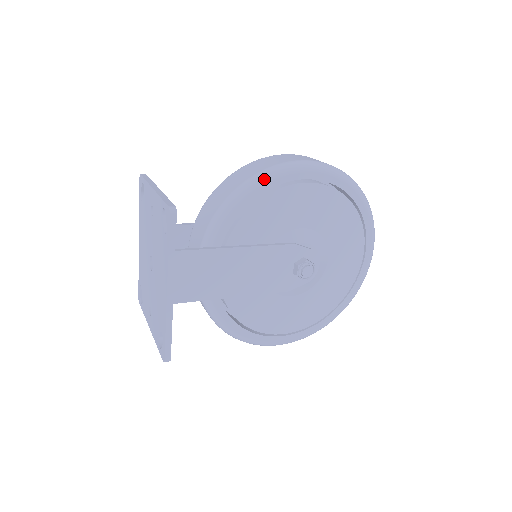
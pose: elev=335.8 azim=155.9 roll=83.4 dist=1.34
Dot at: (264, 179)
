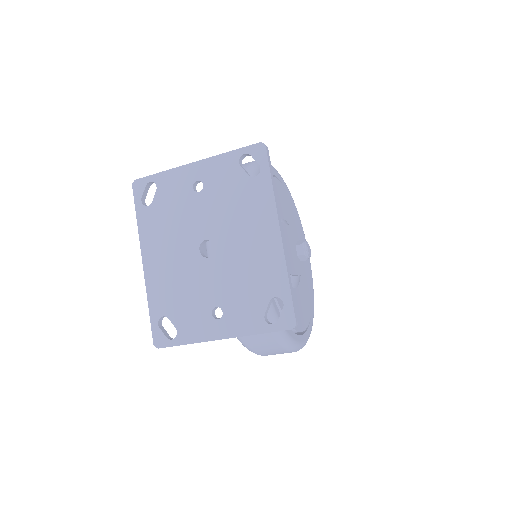
Dot at: (259, 166)
